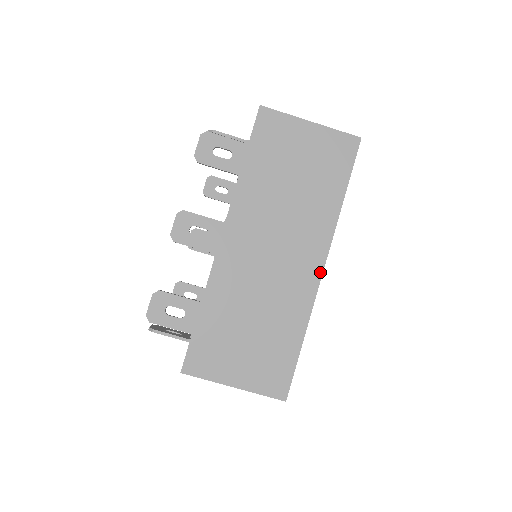
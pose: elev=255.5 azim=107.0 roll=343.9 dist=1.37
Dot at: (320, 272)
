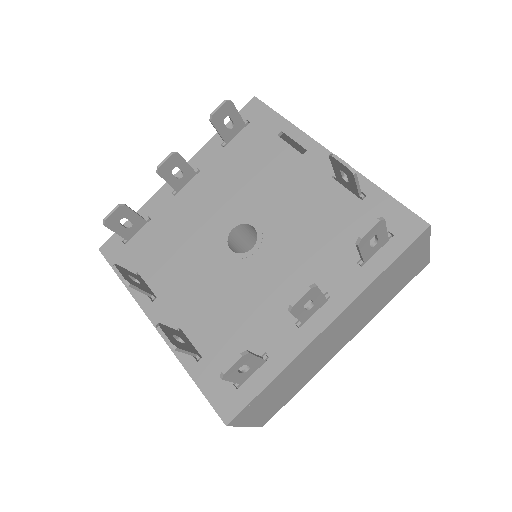
Dot at: occluded
